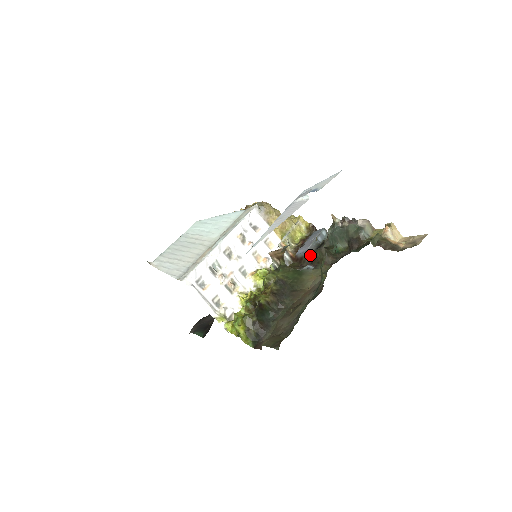
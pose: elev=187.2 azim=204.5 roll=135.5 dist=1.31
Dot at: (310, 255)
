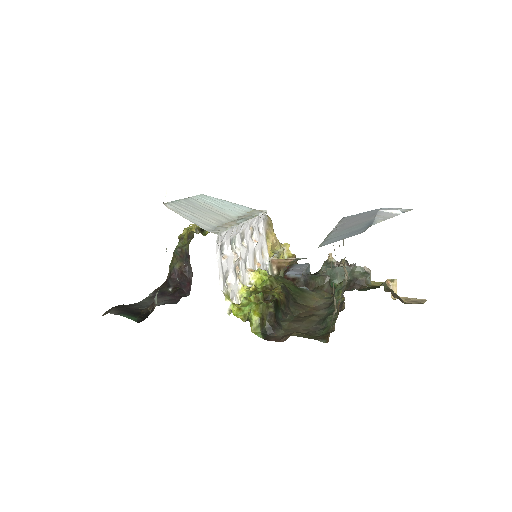
Dot at: (307, 279)
